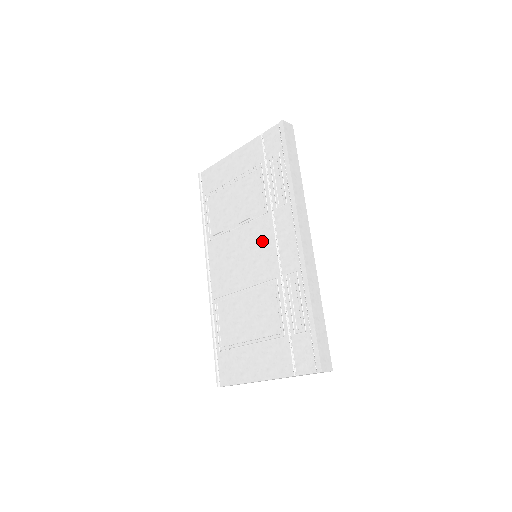
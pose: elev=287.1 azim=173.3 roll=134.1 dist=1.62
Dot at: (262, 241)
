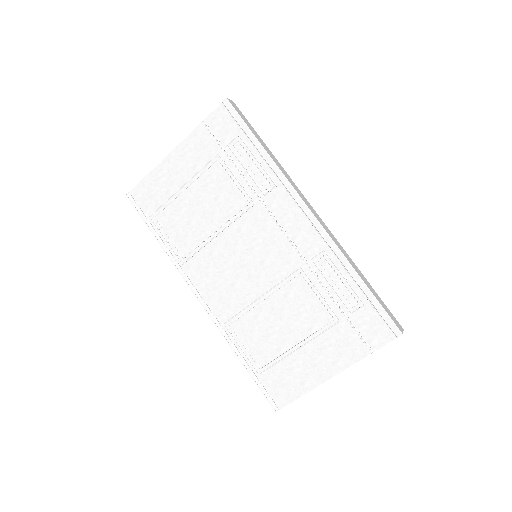
Dot at: (261, 237)
